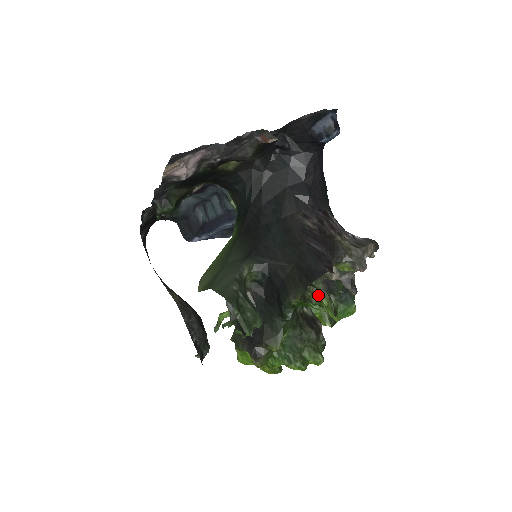
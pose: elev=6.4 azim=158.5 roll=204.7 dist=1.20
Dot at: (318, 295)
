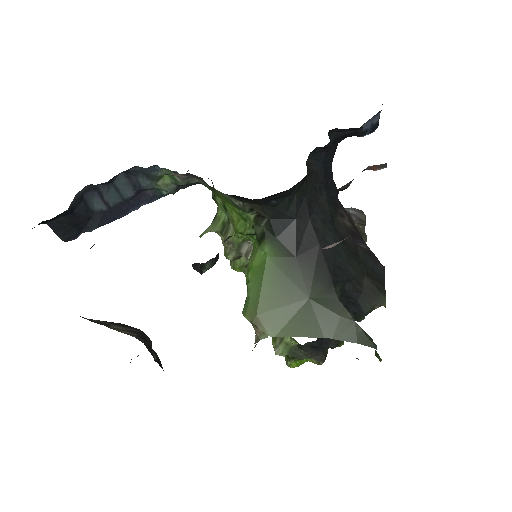
Dot at: occluded
